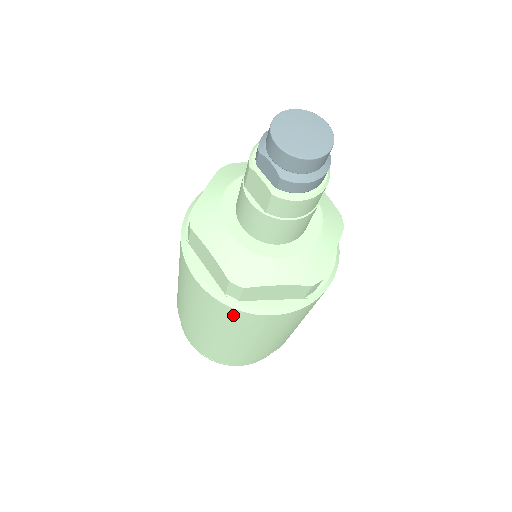
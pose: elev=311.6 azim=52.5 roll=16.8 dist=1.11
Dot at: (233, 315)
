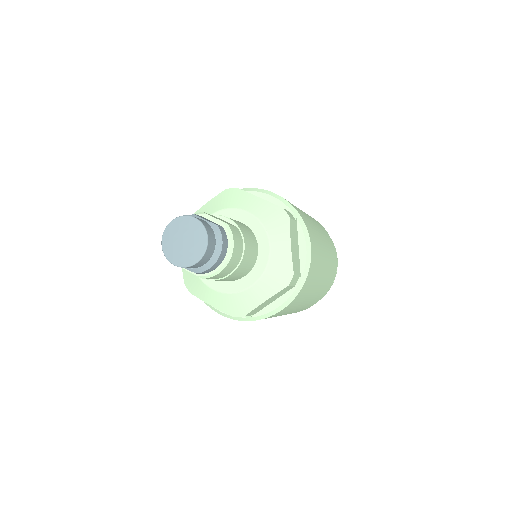
Dot at: occluded
